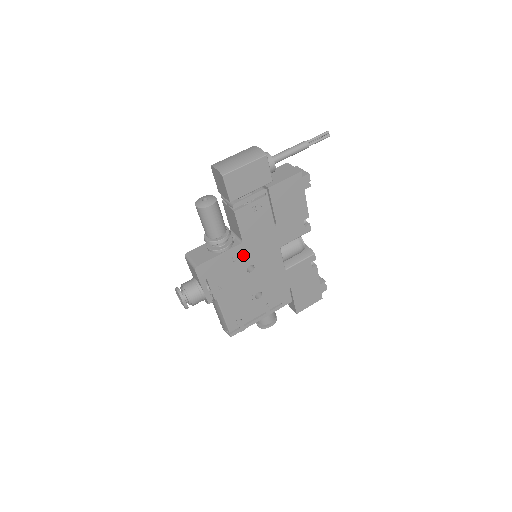
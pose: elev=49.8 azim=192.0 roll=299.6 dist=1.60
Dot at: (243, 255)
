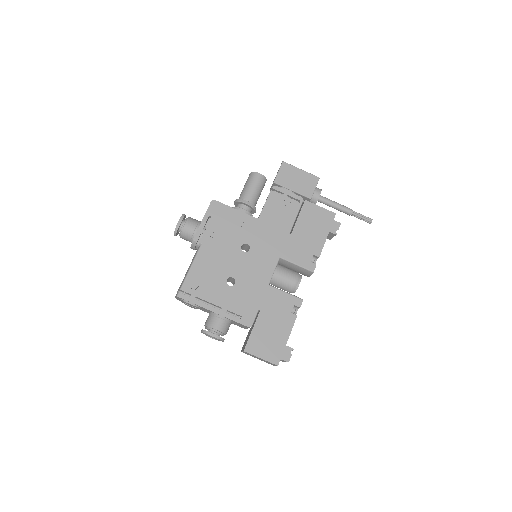
Dot at: (250, 230)
